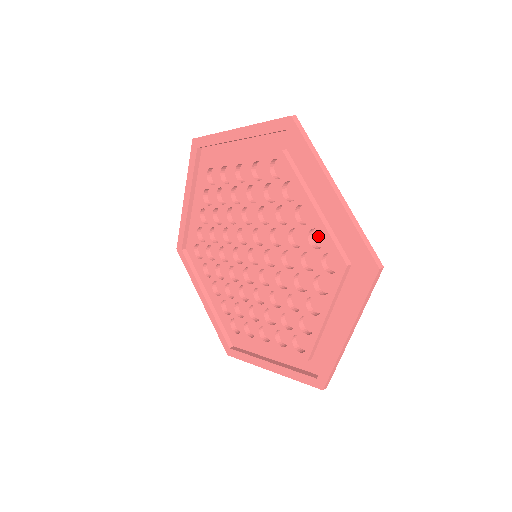
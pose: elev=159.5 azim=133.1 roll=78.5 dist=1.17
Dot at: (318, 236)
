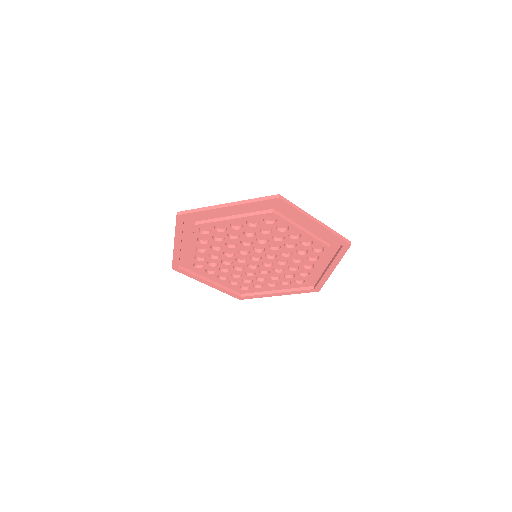
Dot at: (305, 239)
